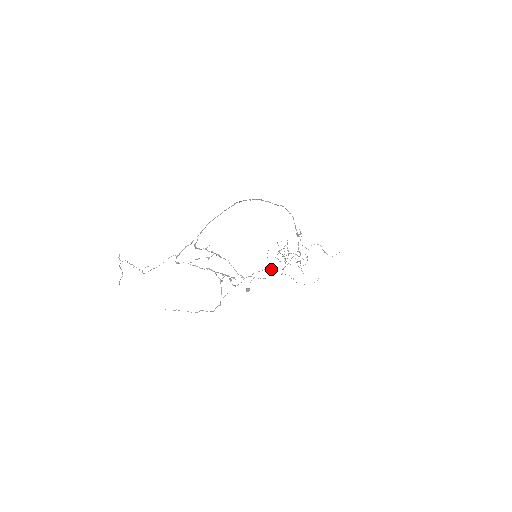
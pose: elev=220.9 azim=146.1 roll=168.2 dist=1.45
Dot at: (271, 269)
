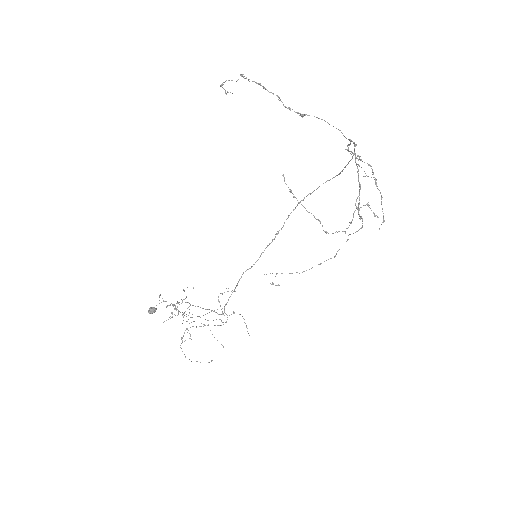
Dot at: (320, 264)
